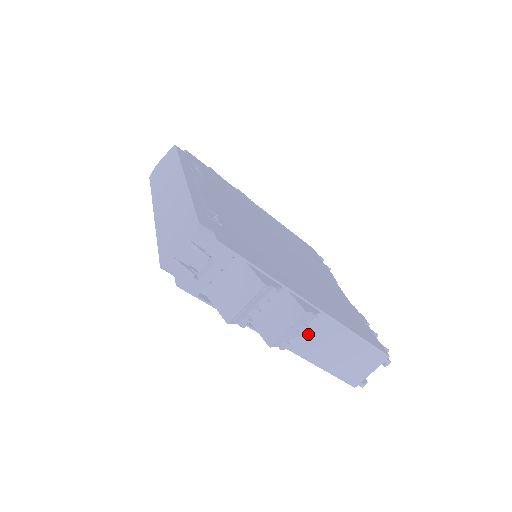
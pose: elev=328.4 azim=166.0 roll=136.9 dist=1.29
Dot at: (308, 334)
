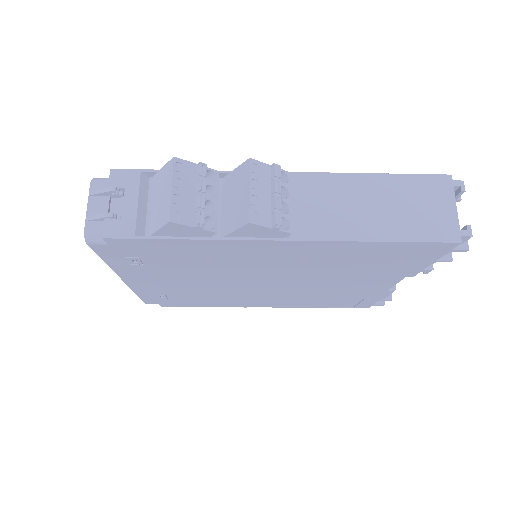
Dot at: (308, 208)
